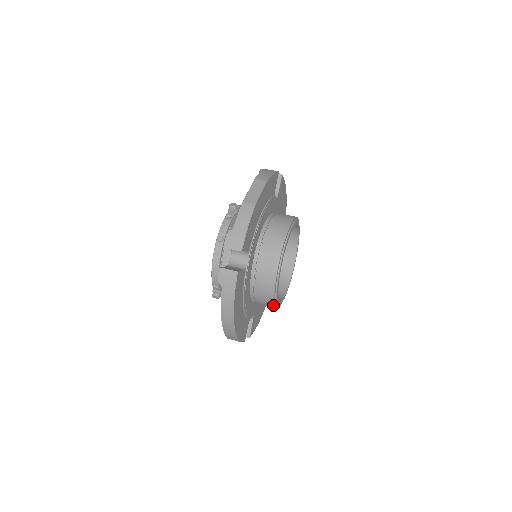
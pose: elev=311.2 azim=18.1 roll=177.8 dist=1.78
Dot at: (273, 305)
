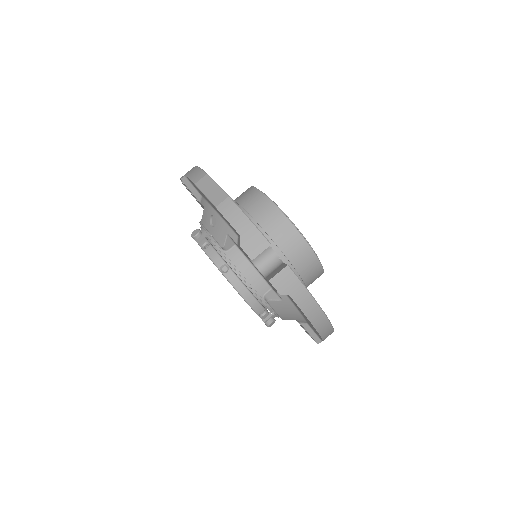
Dot at: (322, 271)
